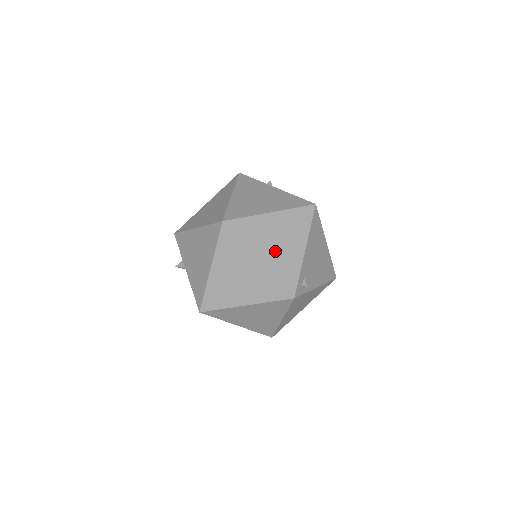
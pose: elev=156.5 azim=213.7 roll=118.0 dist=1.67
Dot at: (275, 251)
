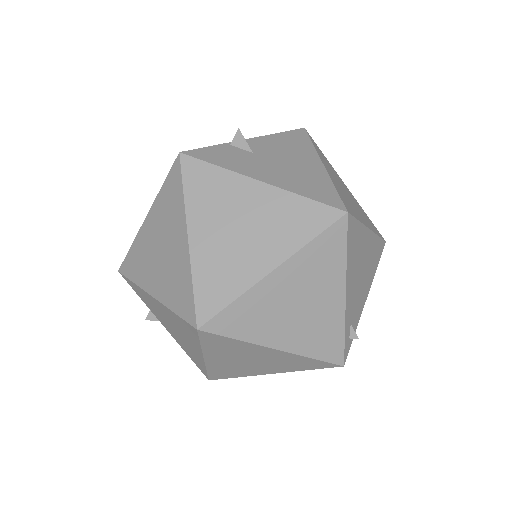
Dot at: (298, 324)
